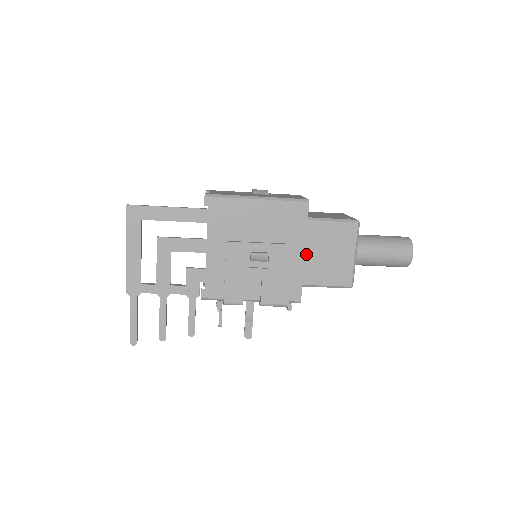
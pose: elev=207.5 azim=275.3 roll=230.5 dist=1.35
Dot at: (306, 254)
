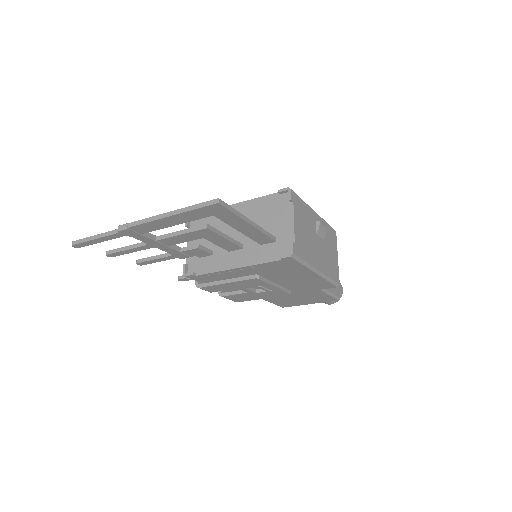
Dot at: occluded
